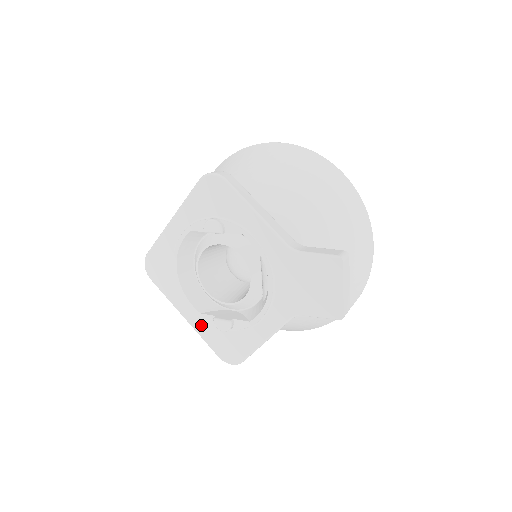
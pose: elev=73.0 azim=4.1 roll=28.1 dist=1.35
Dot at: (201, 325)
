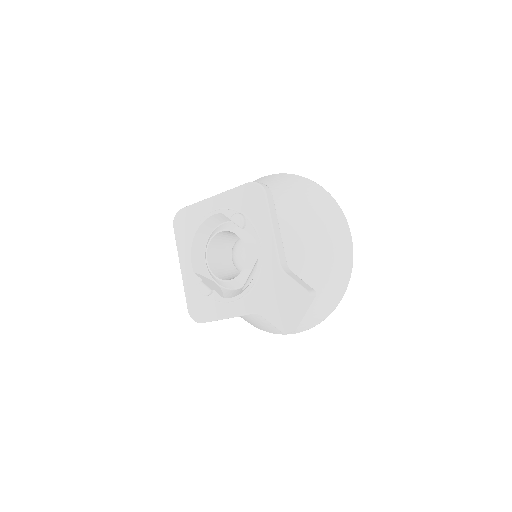
Dot at: (189, 280)
